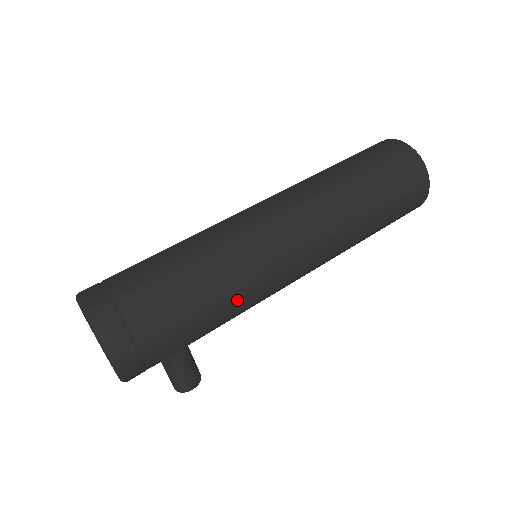
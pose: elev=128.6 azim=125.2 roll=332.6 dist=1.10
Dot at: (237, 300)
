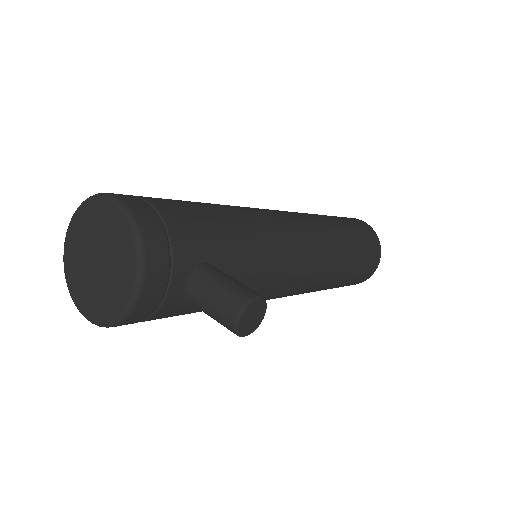
Dot at: (241, 213)
